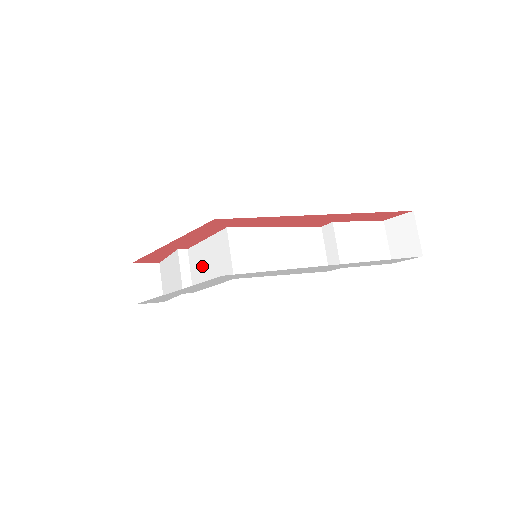
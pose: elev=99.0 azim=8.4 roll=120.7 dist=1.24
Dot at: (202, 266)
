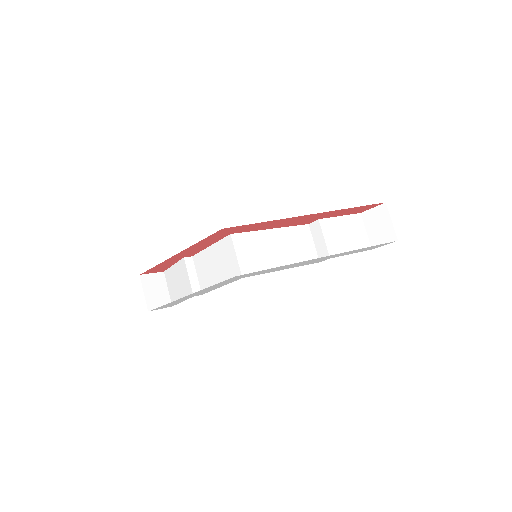
Dot at: (209, 270)
